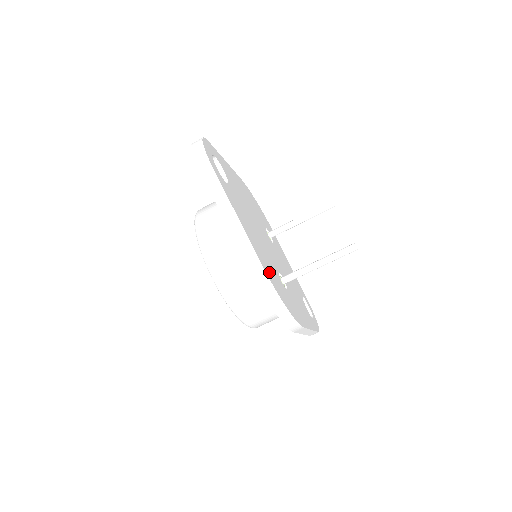
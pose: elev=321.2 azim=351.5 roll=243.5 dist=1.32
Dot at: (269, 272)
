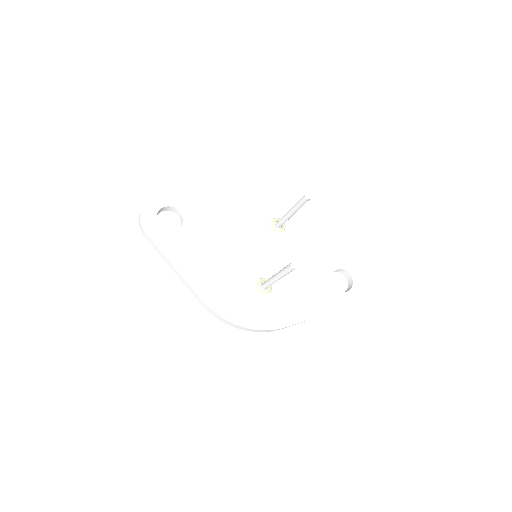
Dot at: (220, 299)
